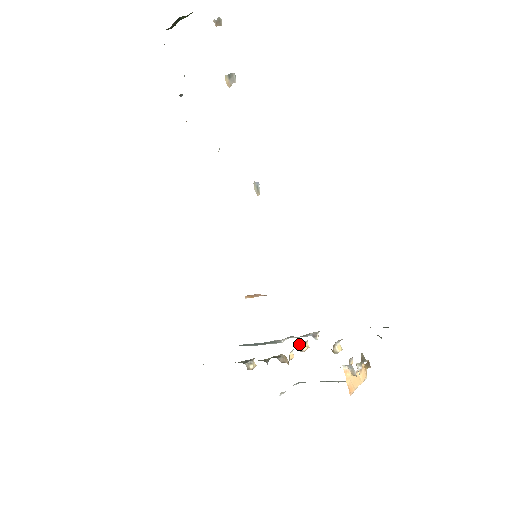
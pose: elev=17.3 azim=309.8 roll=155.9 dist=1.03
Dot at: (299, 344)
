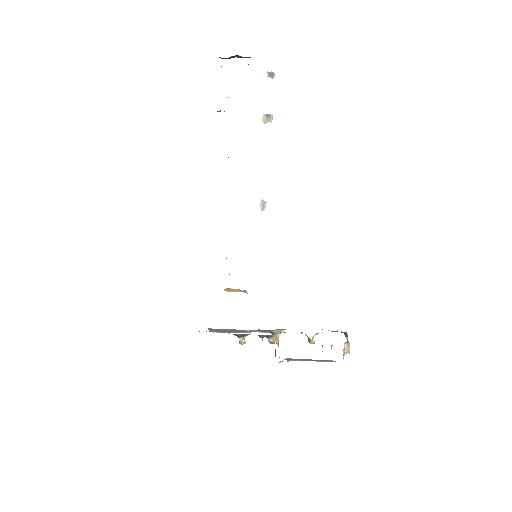
Dot at: (276, 334)
